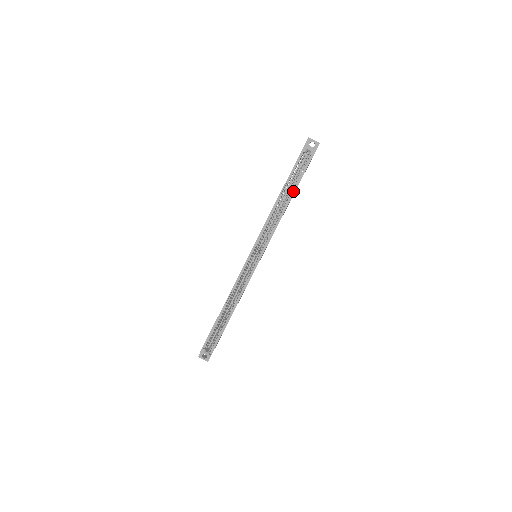
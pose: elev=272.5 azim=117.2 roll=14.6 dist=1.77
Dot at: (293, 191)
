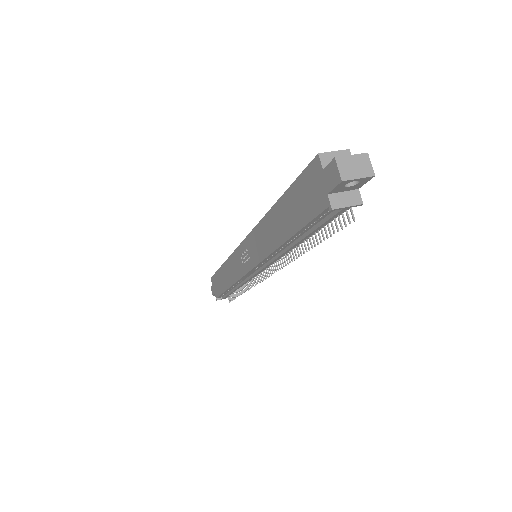
Dot at: occluded
